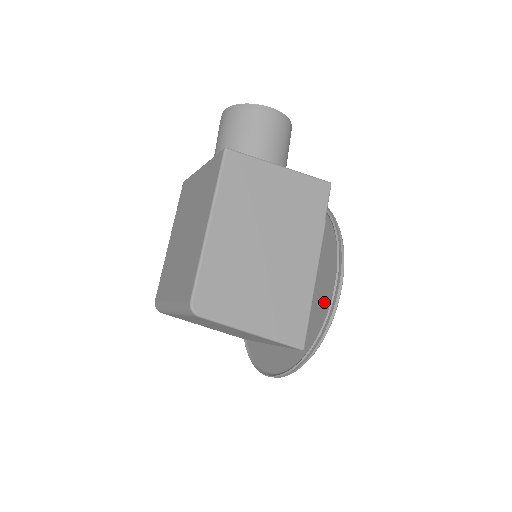
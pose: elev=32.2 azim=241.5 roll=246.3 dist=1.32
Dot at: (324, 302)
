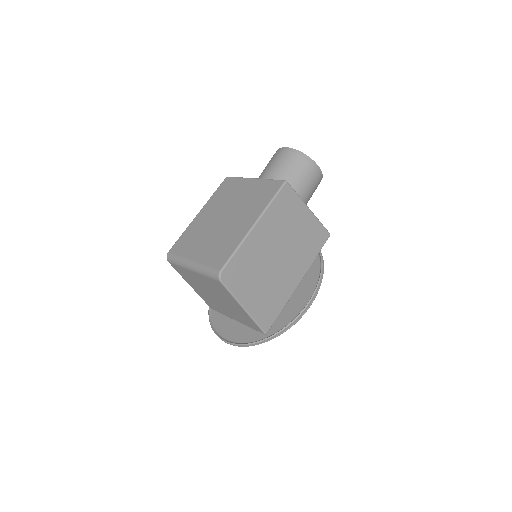
Dot at: (295, 310)
